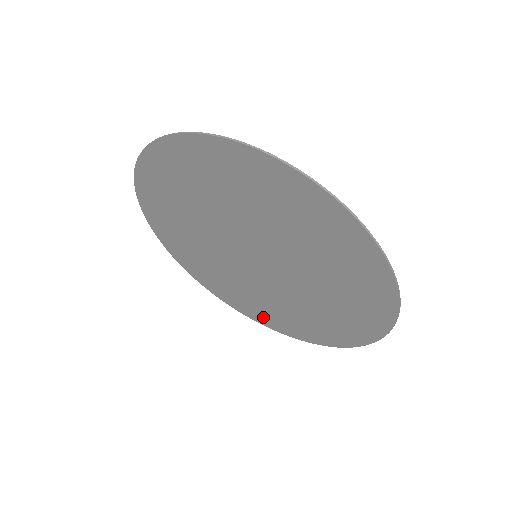
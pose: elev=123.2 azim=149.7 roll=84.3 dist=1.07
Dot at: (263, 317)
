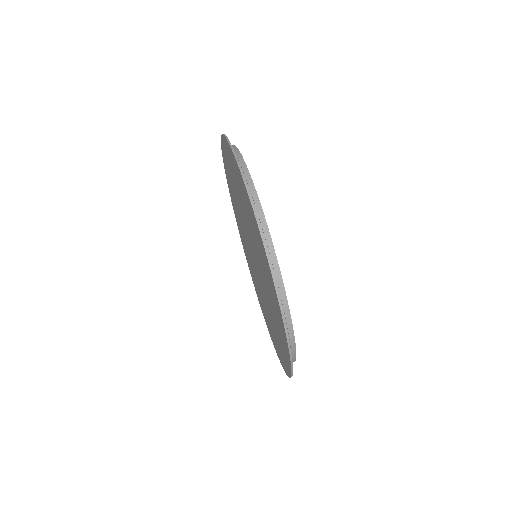
Dot at: occluded
